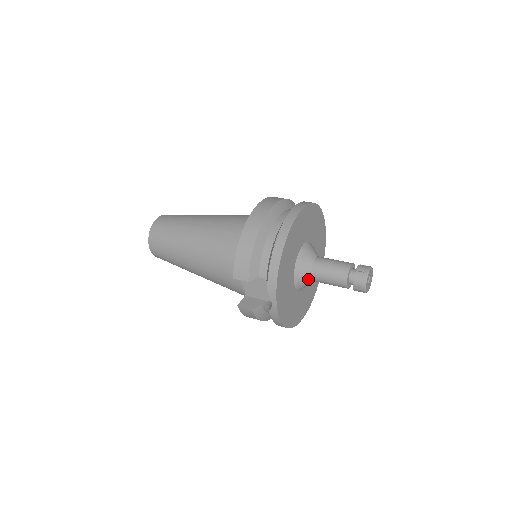
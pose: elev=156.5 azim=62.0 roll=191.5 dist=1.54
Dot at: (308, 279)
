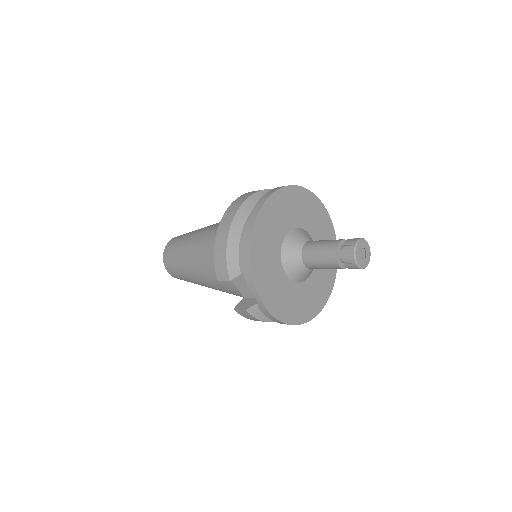
Dot at: (301, 267)
